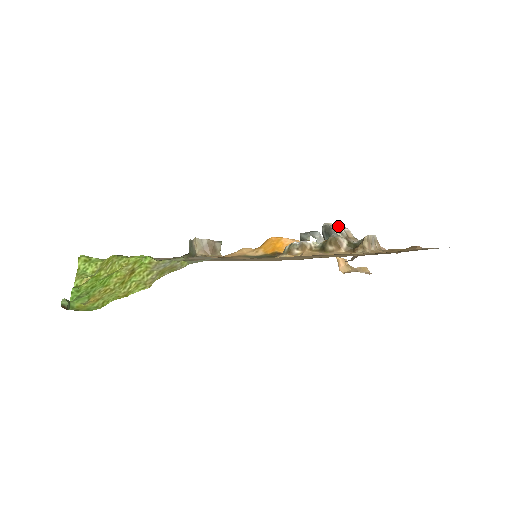
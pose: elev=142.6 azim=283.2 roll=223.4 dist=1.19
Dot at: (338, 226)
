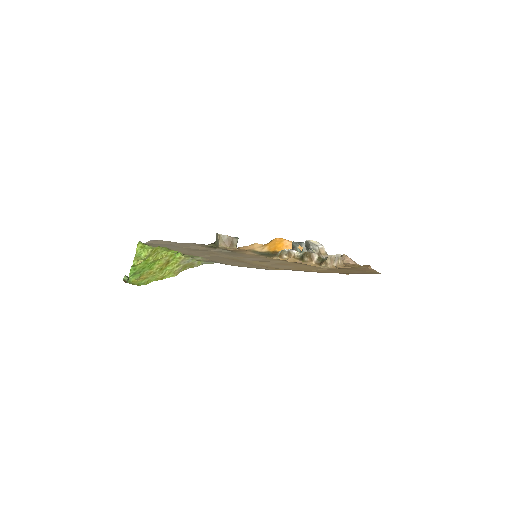
Dot at: (315, 243)
